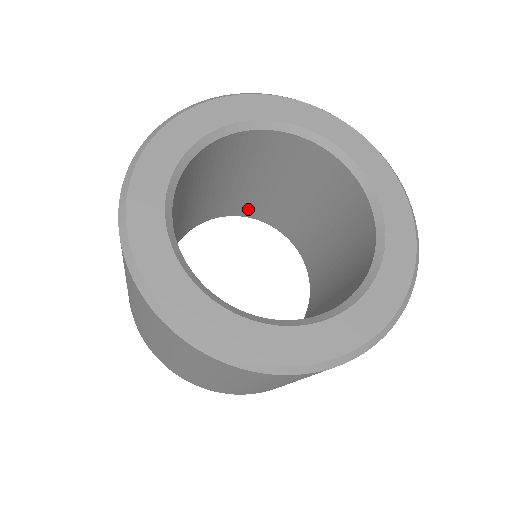
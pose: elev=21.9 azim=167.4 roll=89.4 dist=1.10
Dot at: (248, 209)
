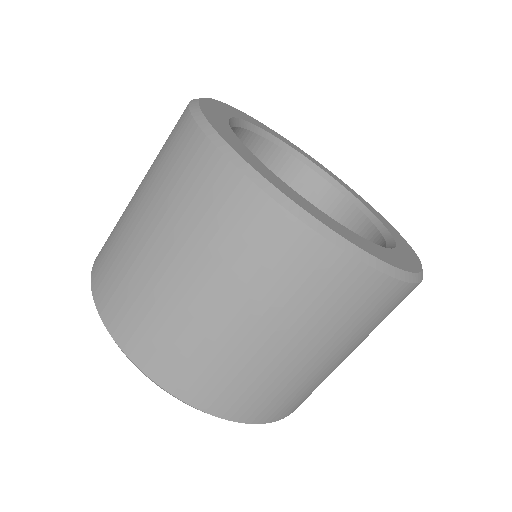
Dot at: occluded
